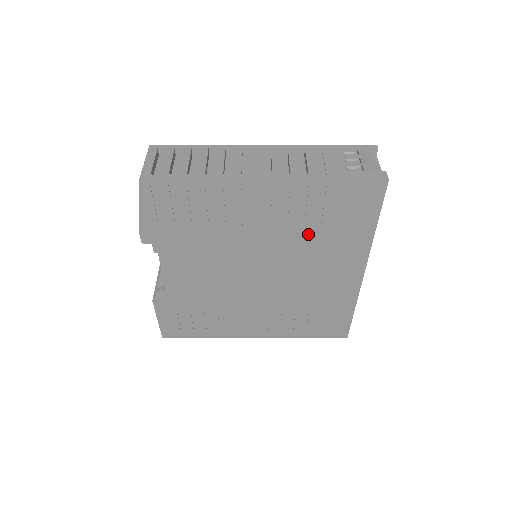
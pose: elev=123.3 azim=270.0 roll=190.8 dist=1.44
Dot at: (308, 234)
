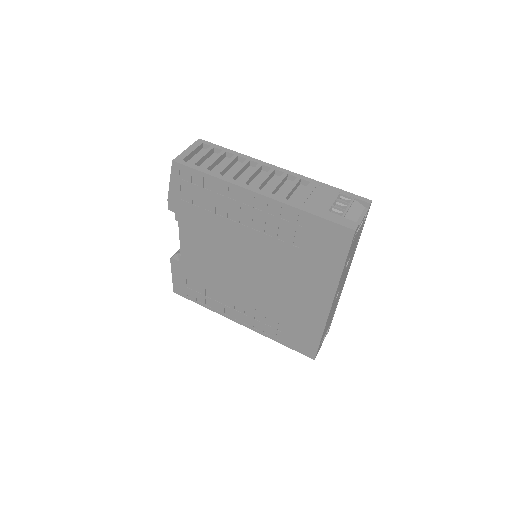
Dot at: (288, 252)
